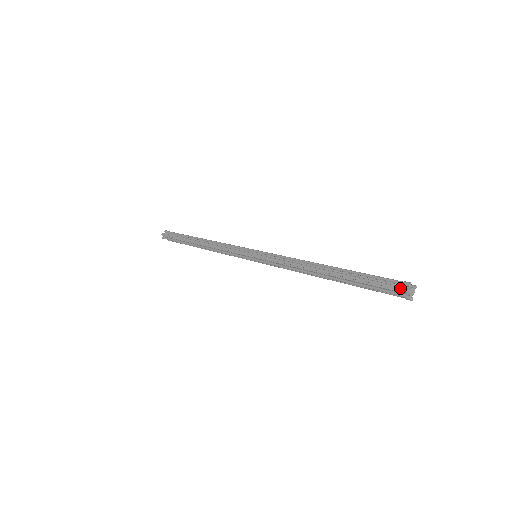
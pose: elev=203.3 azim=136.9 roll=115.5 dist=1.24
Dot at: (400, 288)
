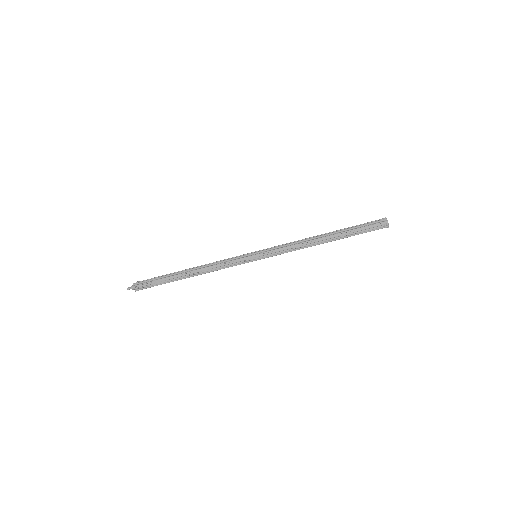
Dot at: (383, 224)
